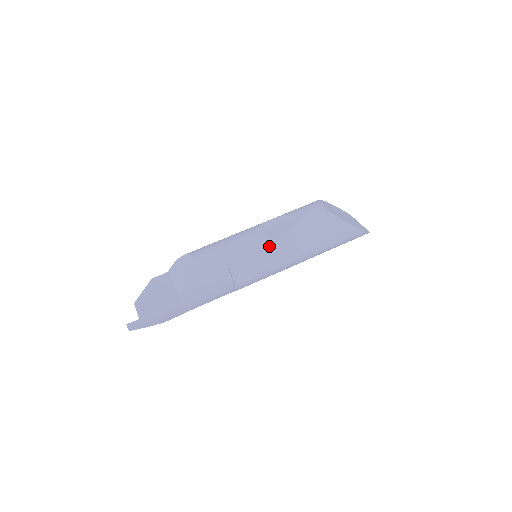
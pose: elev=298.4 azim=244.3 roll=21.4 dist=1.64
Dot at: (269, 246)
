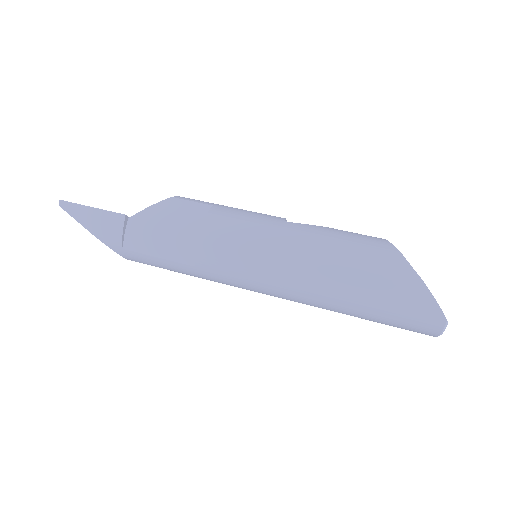
Dot at: (274, 221)
